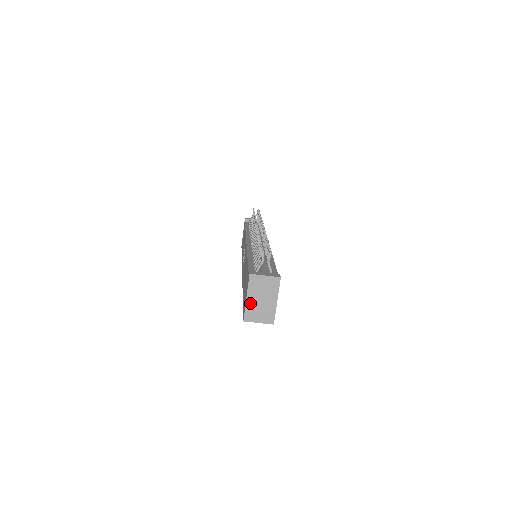
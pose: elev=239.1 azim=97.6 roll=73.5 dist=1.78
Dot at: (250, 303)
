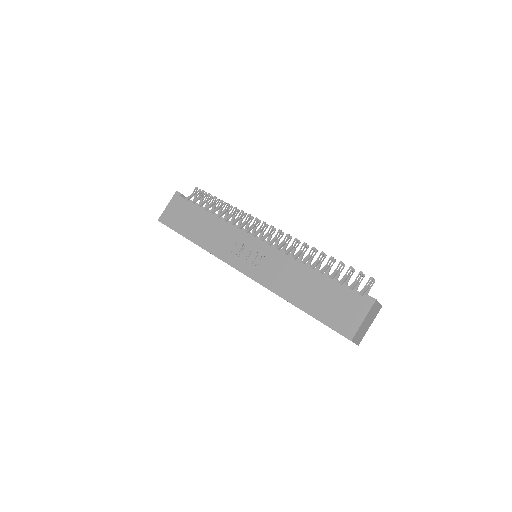
Dot at: (362, 325)
